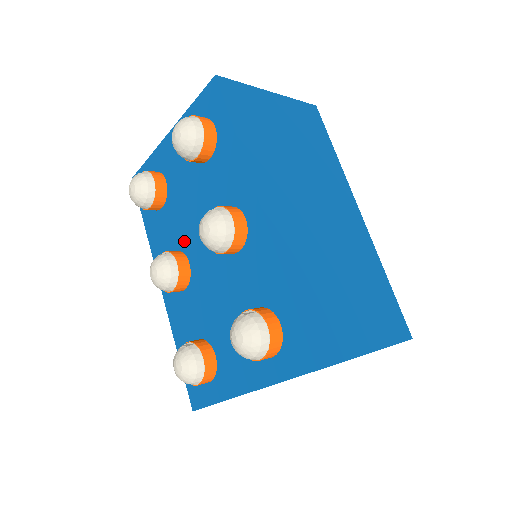
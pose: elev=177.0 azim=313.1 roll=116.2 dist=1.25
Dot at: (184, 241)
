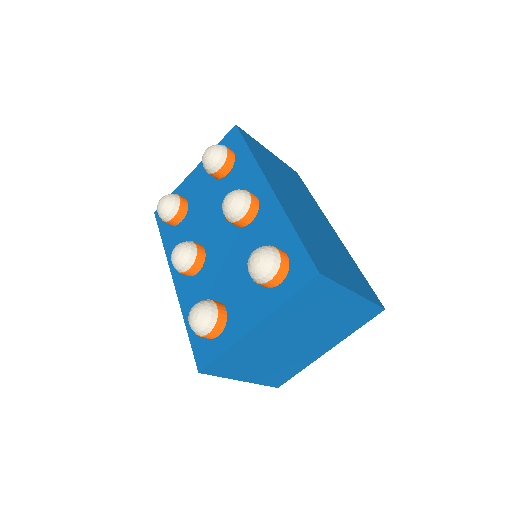
Dot at: (201, 236)
